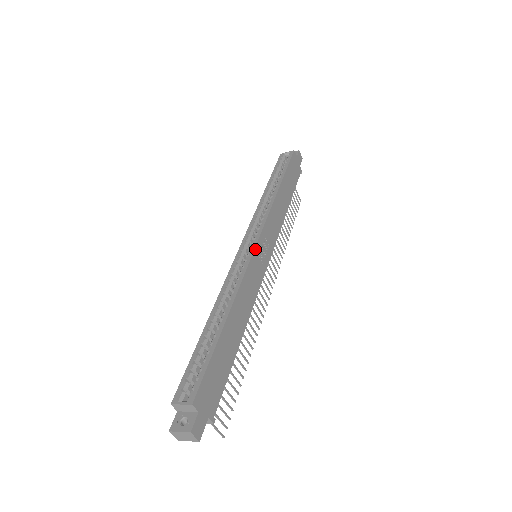
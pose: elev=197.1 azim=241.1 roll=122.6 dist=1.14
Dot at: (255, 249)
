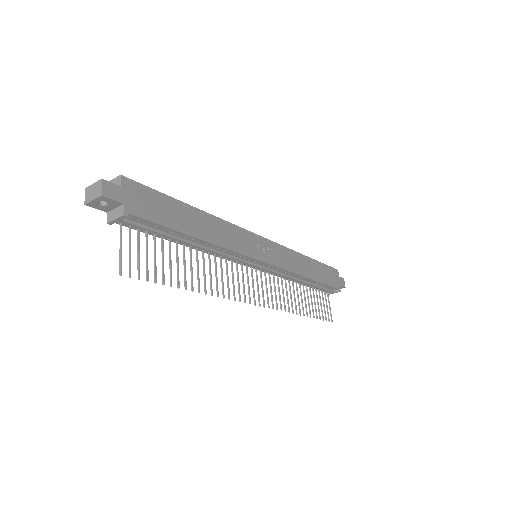
Dot at: (256, 235)
